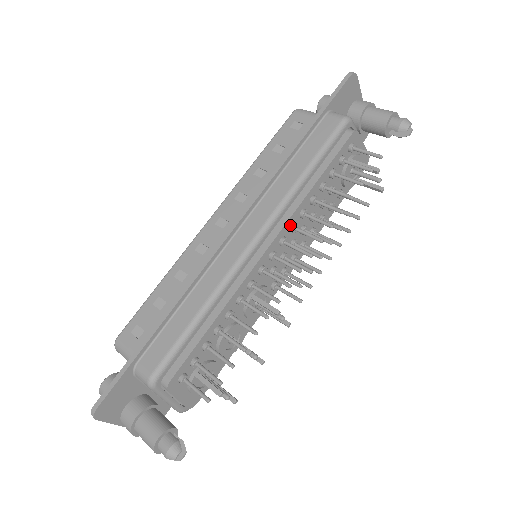
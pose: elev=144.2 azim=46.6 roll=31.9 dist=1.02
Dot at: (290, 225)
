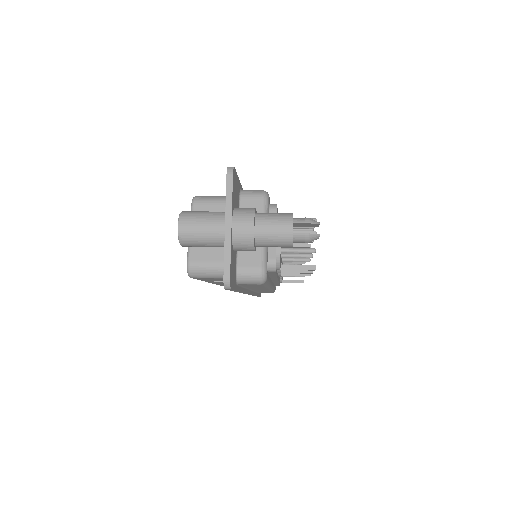
Dot at: occluded
